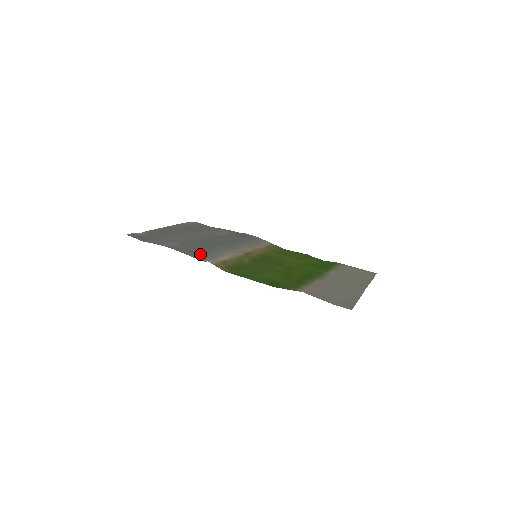
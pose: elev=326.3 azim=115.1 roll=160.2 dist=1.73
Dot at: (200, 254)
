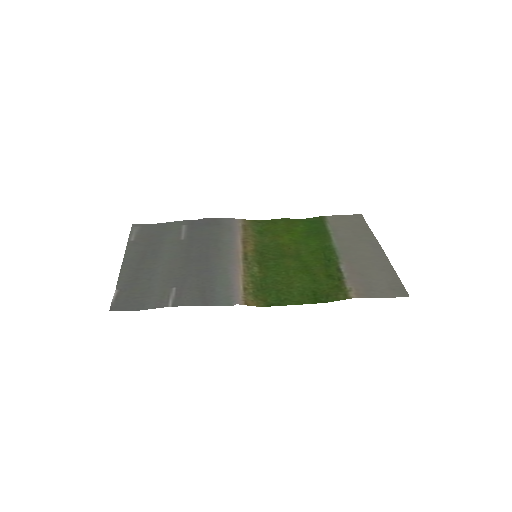
Dot at: (214, 294)
